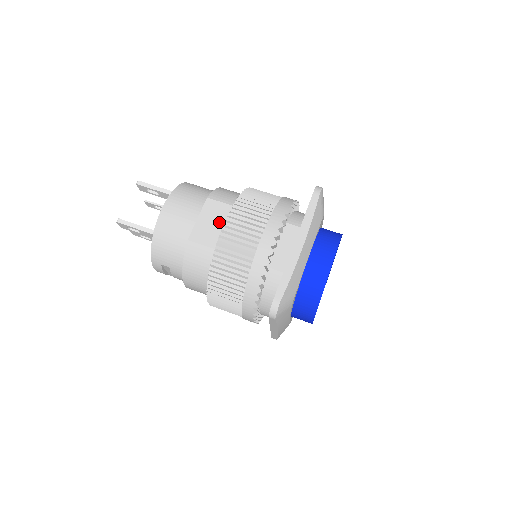
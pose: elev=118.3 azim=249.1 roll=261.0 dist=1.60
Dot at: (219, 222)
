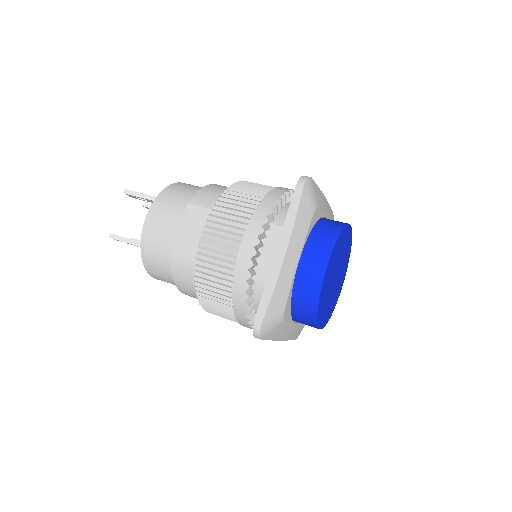
Dot at: (201, 230)
